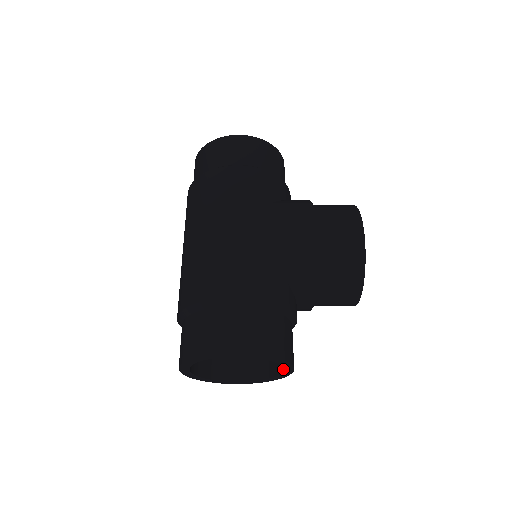
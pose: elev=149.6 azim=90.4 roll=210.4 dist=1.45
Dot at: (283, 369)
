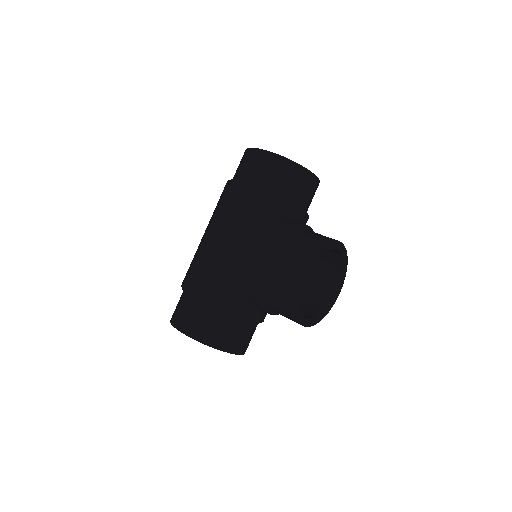
Dot at: occluded
